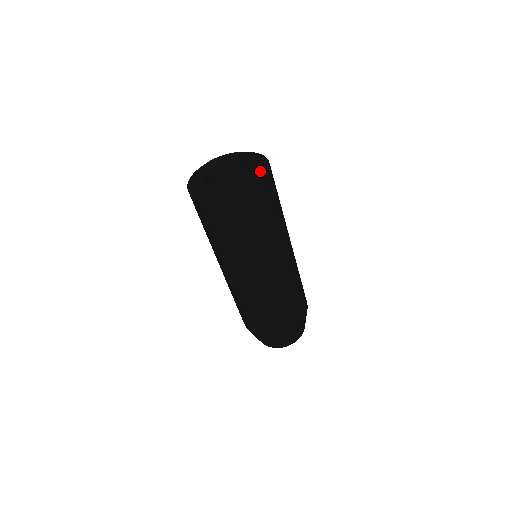
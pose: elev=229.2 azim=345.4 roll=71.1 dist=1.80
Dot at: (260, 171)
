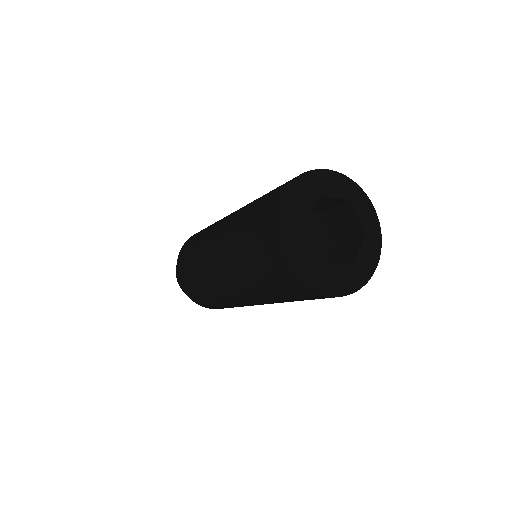
Dot at: (359, 281)
